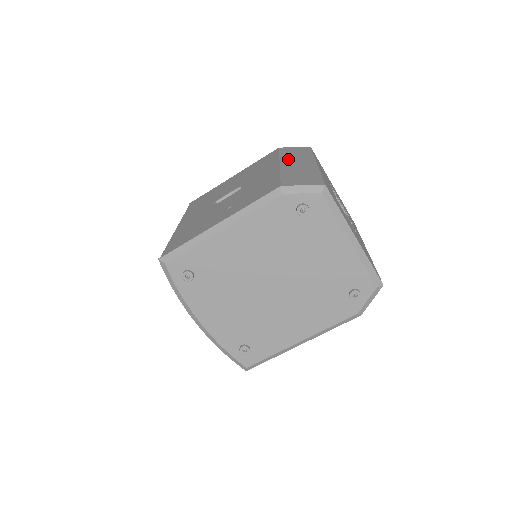
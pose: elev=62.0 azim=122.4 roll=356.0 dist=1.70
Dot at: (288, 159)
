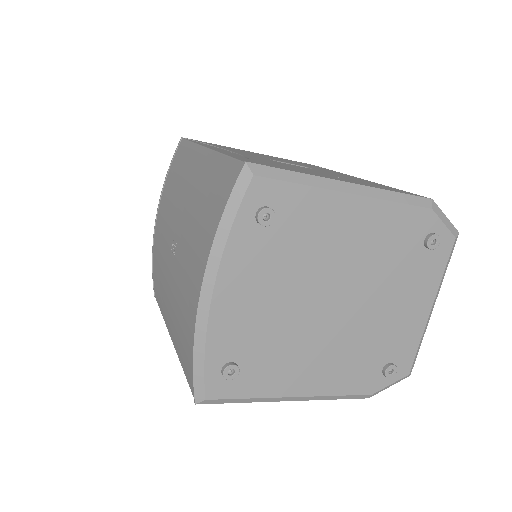
Dot at: occluded
